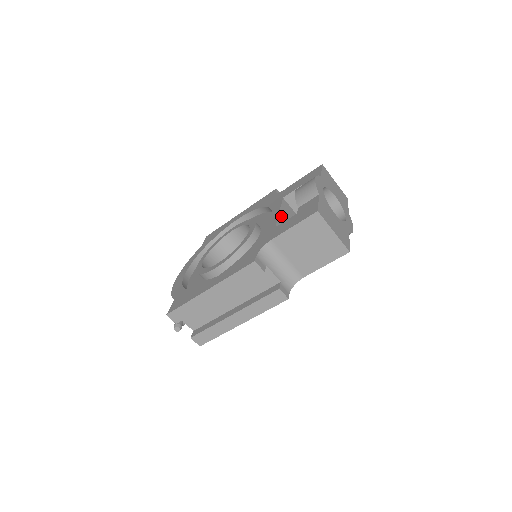
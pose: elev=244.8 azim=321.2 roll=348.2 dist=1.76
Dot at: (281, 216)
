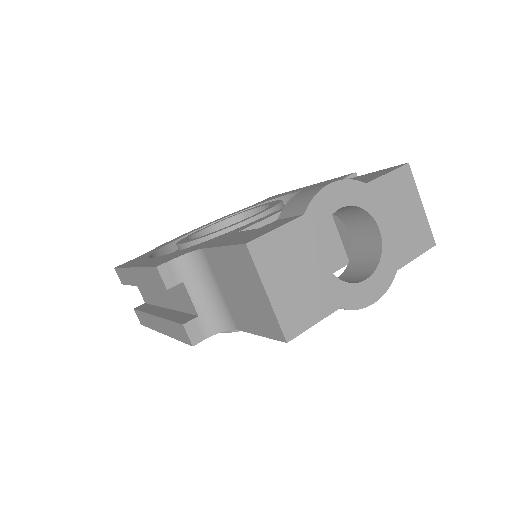
Dot at: occluded
